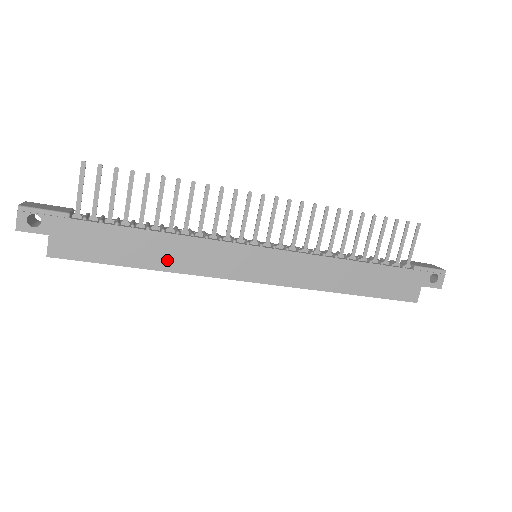
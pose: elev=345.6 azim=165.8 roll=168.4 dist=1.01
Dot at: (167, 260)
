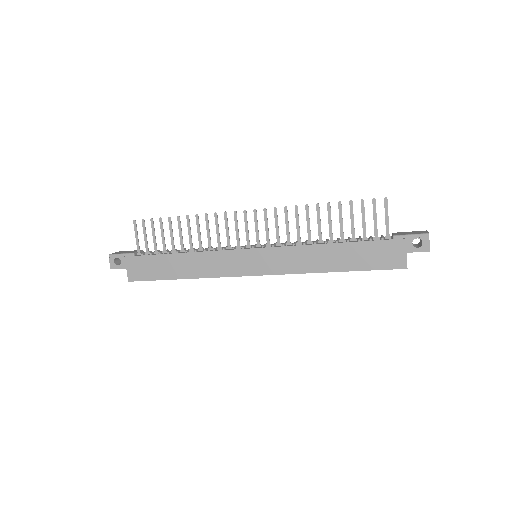
Dot at: (193, 271)
